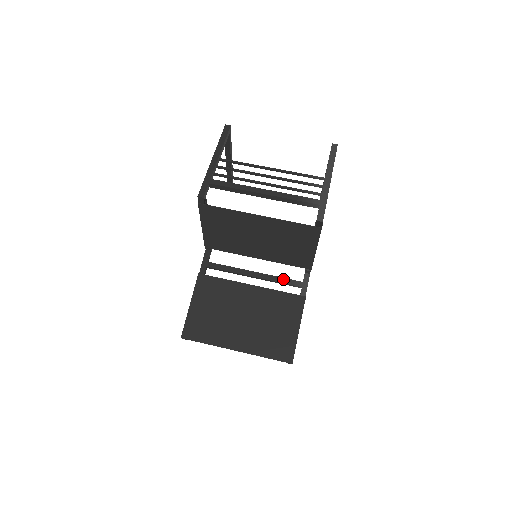
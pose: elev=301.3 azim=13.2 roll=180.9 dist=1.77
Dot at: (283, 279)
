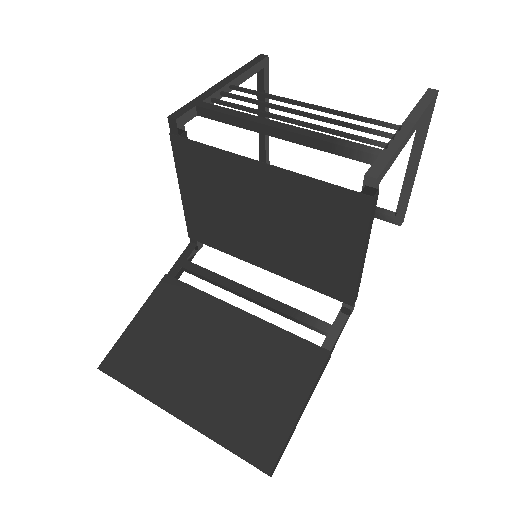
Dot at: (298, 312)
